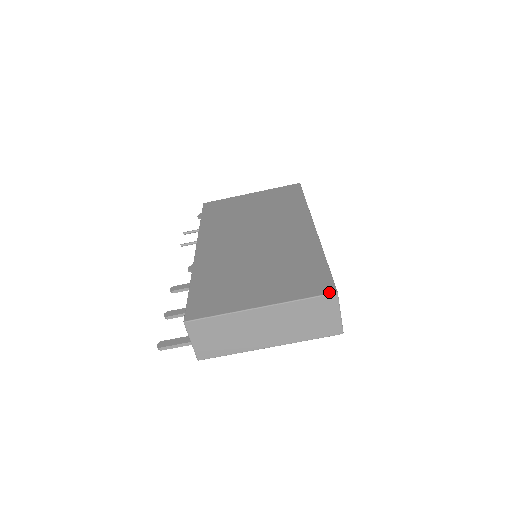
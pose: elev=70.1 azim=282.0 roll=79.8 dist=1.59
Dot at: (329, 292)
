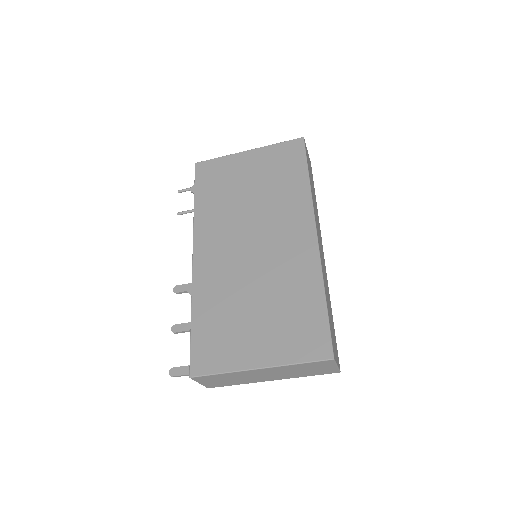
Dot at: (326, 358)
